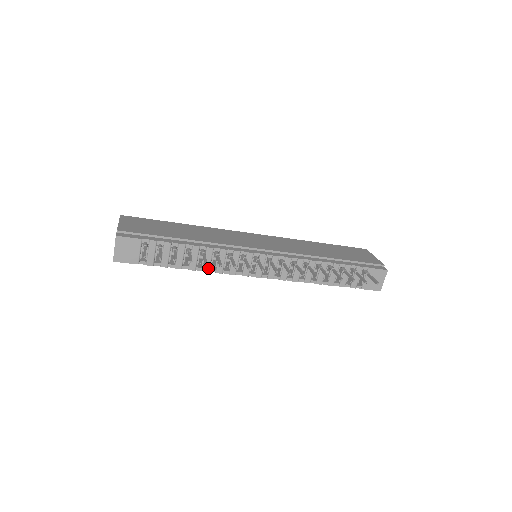
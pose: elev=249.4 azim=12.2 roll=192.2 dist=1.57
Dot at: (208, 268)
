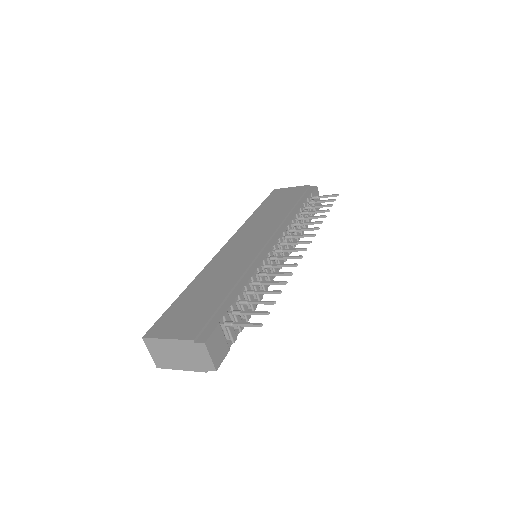
Dot at: (261, 295)
